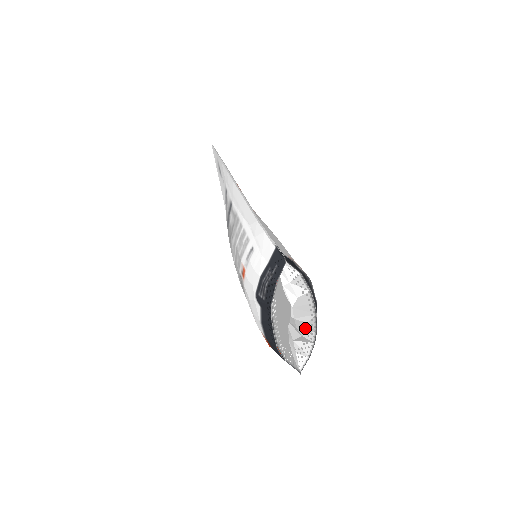
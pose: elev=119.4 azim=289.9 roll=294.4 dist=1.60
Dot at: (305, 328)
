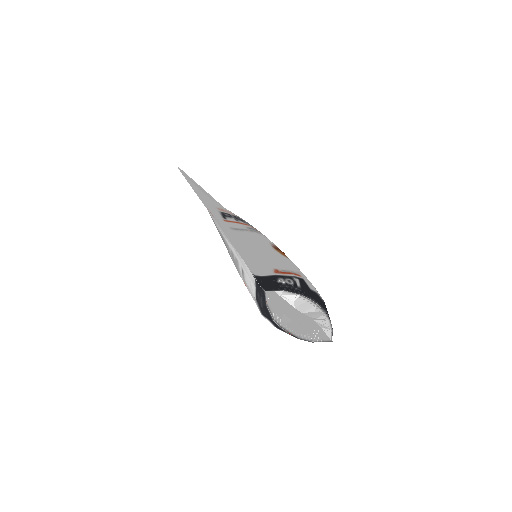
Dot at: (315, 314)
